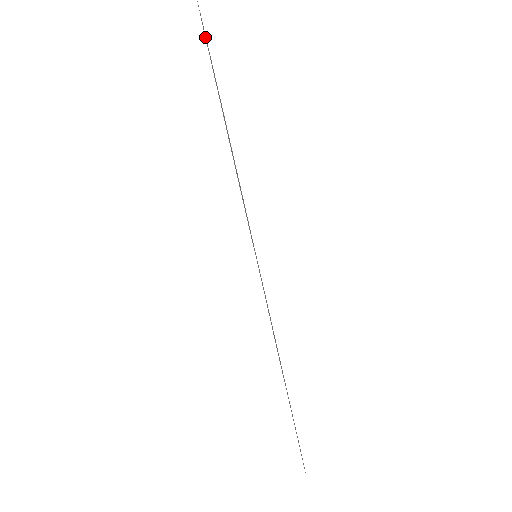
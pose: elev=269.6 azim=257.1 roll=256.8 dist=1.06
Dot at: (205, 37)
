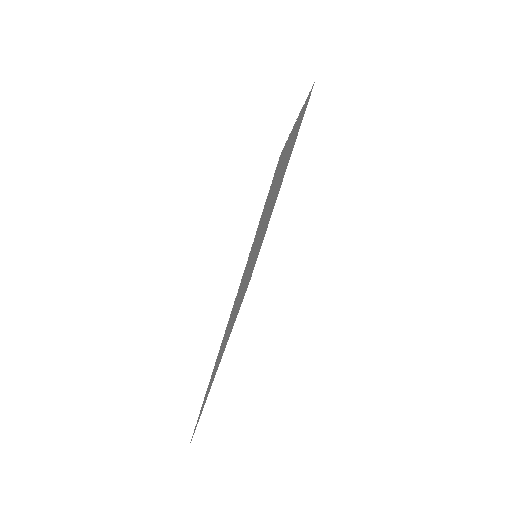
Dot at: (276, 169)
